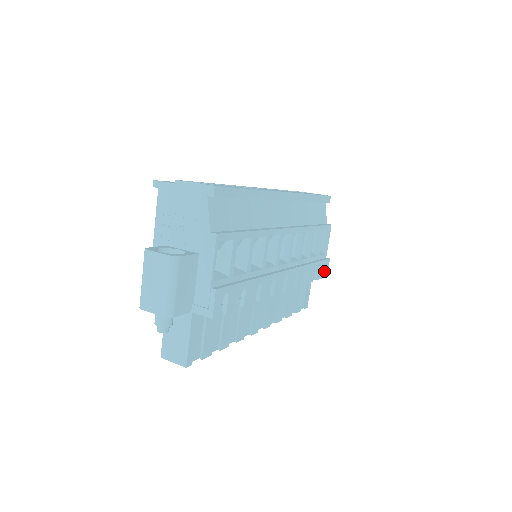
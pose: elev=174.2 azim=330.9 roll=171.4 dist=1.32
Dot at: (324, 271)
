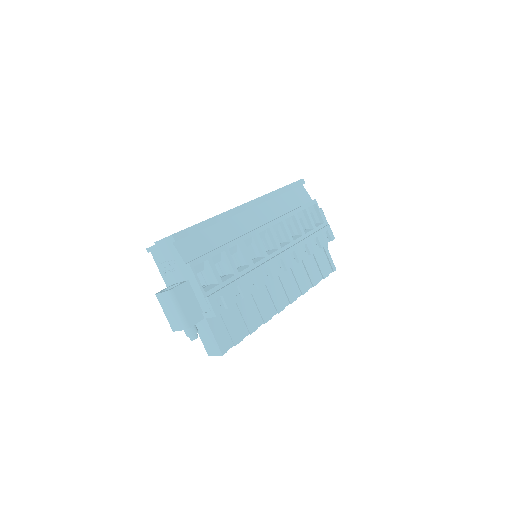
Dot at: (329, 236)
